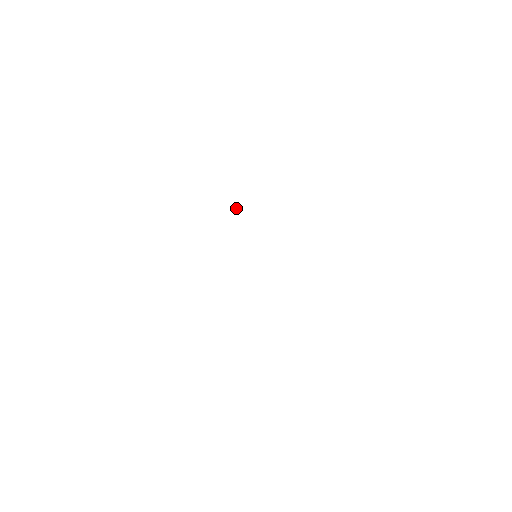
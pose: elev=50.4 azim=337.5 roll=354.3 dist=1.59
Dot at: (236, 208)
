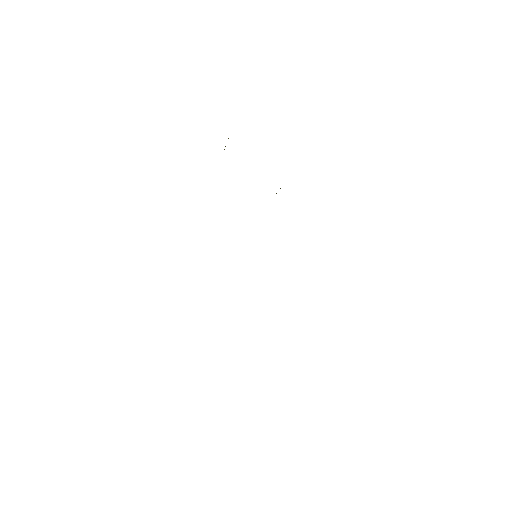
Dot at: occluded
